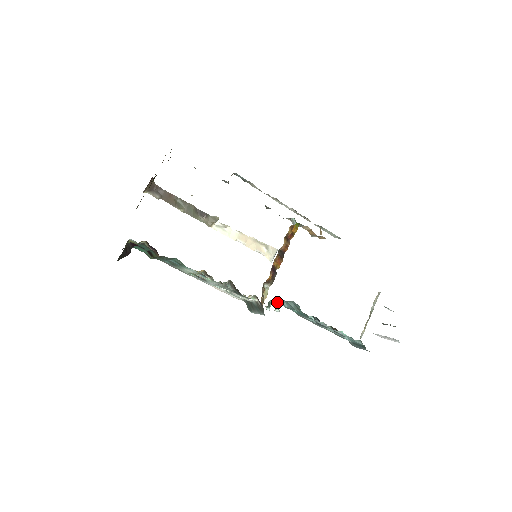
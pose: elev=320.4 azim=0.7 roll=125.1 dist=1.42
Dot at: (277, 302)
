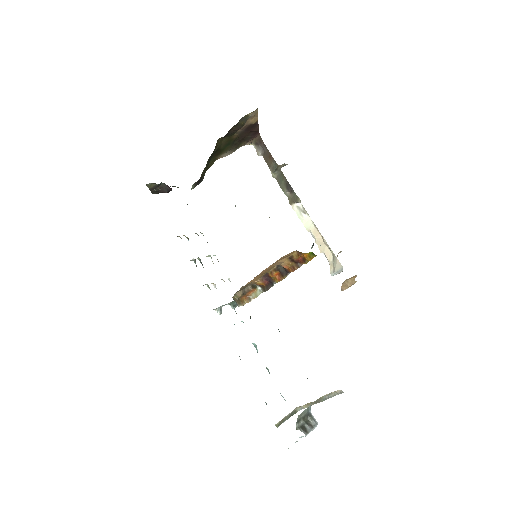
Dot at: occluded
